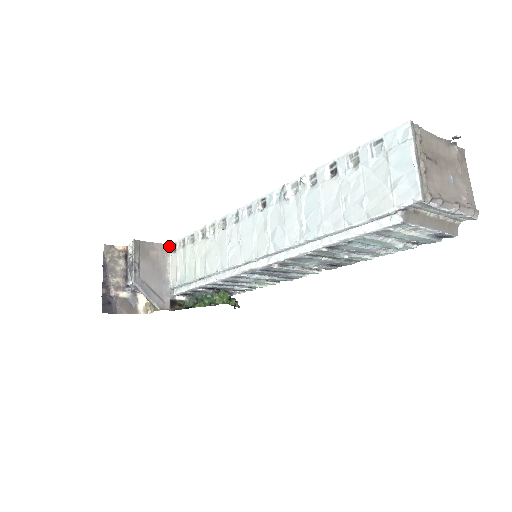
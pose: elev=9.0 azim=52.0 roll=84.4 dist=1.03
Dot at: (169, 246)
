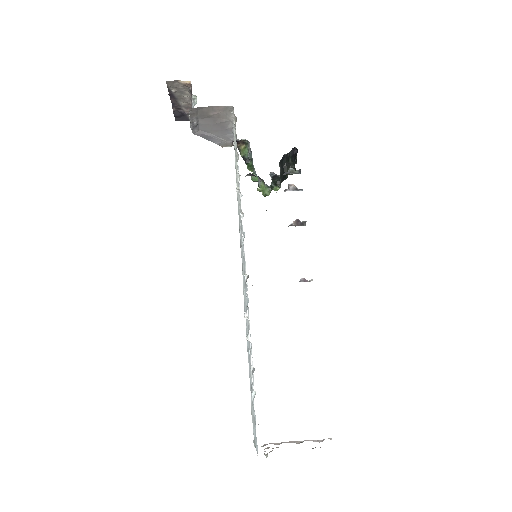
Dot at: (233, 107)
